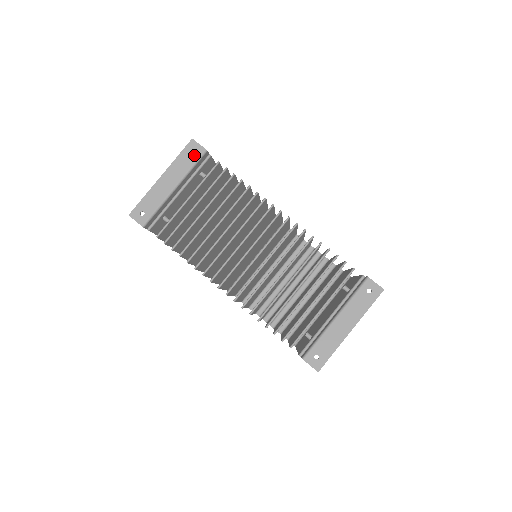
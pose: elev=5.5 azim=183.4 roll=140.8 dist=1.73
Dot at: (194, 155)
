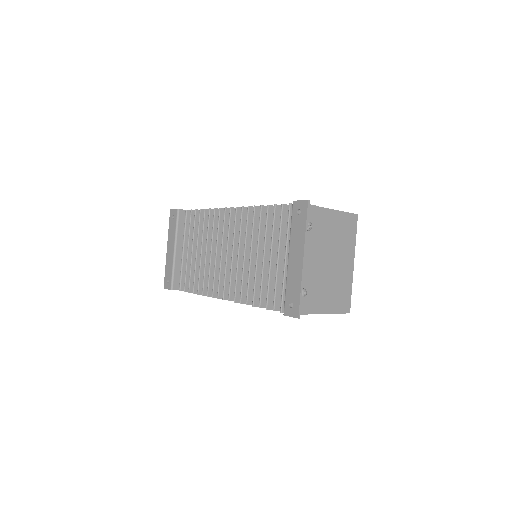
Dot at: (174, 219)
